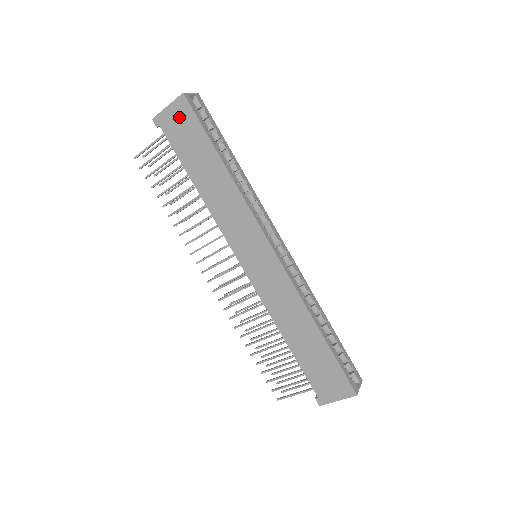
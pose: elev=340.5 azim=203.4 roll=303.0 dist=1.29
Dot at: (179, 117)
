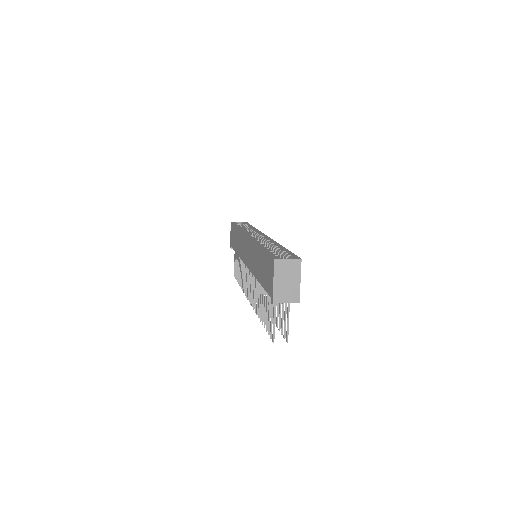
Dot at: occluded
